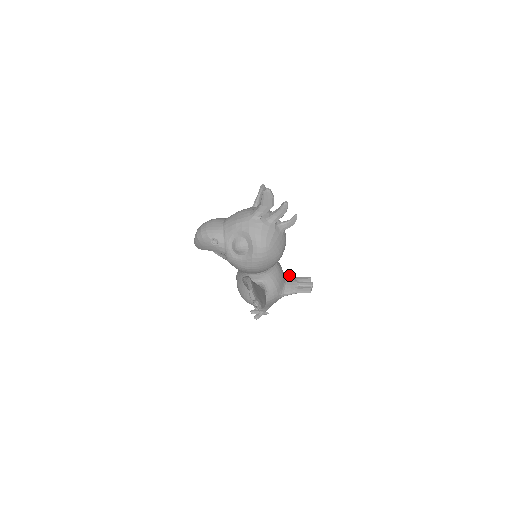
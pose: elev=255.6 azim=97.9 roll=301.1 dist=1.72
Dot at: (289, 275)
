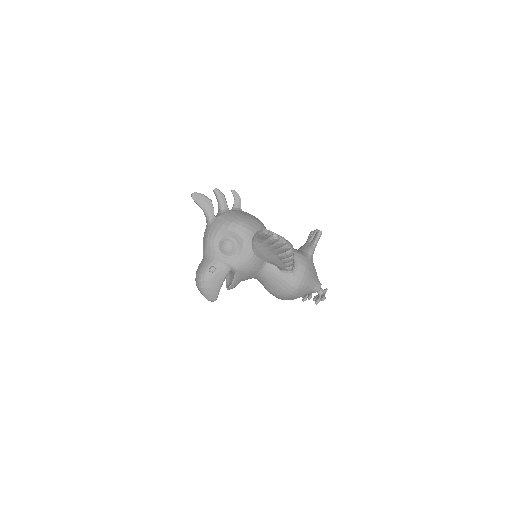
Dot at: occluded
